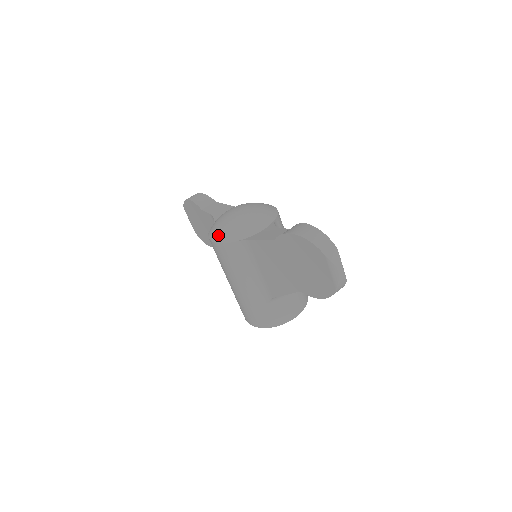
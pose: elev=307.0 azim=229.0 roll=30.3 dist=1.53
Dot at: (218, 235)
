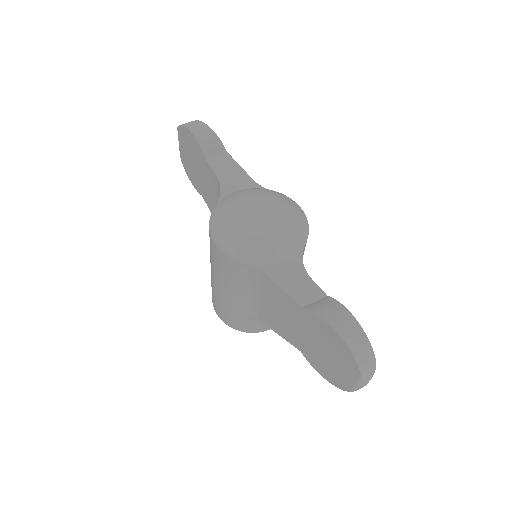
Dot at: (225, 241)
